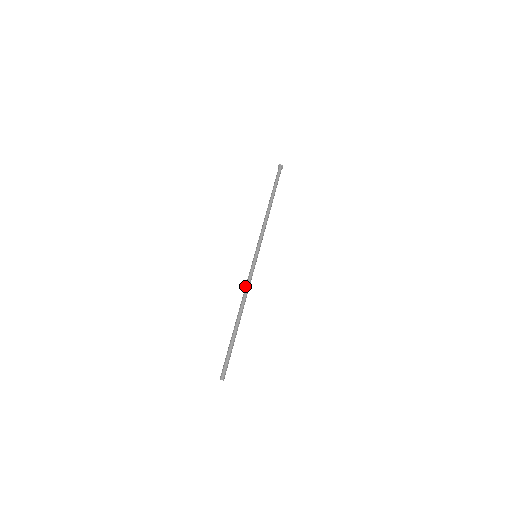
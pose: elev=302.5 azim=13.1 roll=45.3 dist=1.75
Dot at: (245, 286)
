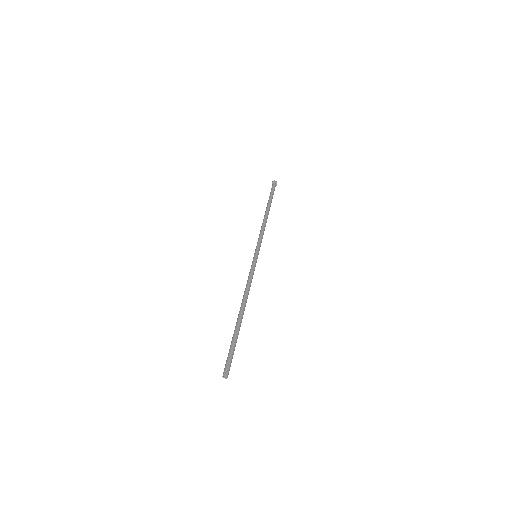
Dot at: (246, 284)
